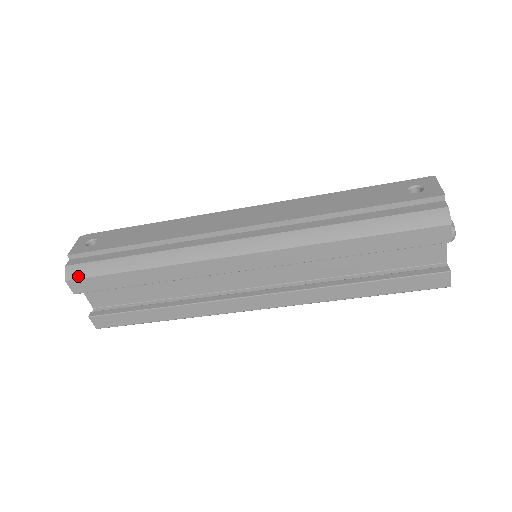
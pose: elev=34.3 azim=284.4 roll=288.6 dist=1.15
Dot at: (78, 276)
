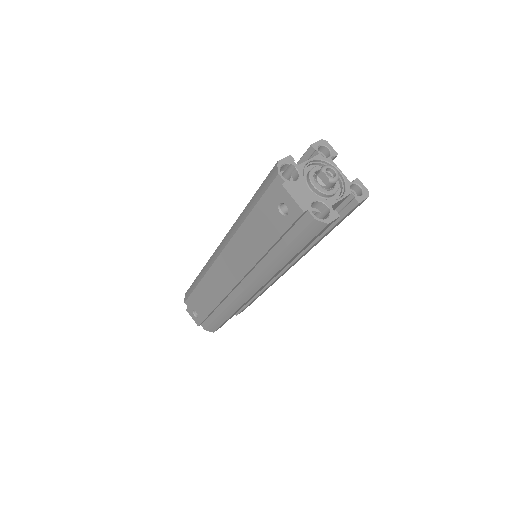
Dot at: (215, 330)
